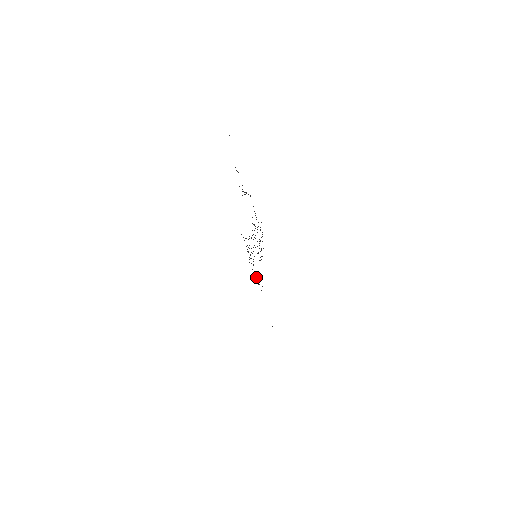
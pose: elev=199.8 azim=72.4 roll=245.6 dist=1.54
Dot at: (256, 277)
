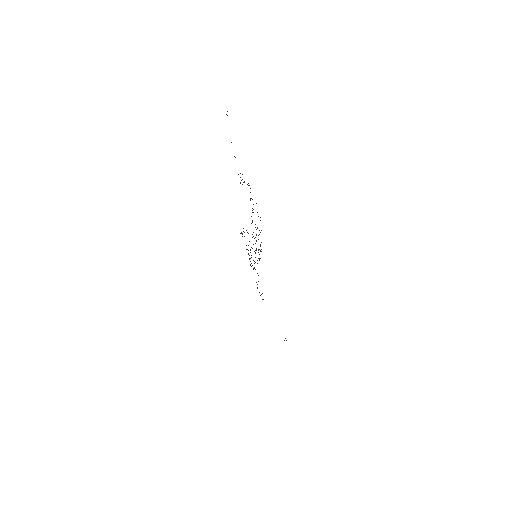
Dot at: occluded
